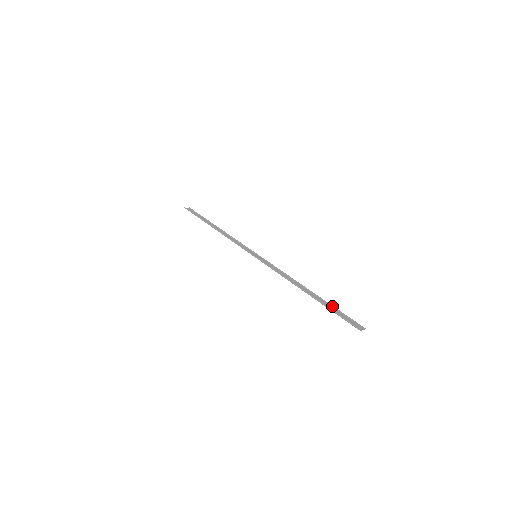
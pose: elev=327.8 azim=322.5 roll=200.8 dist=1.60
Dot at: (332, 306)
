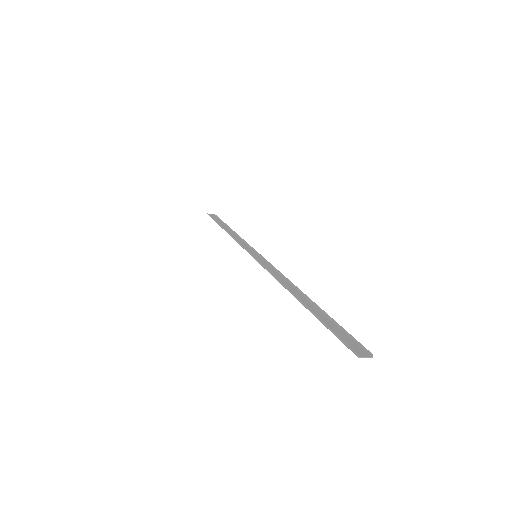
Dot at: (330, 318)
